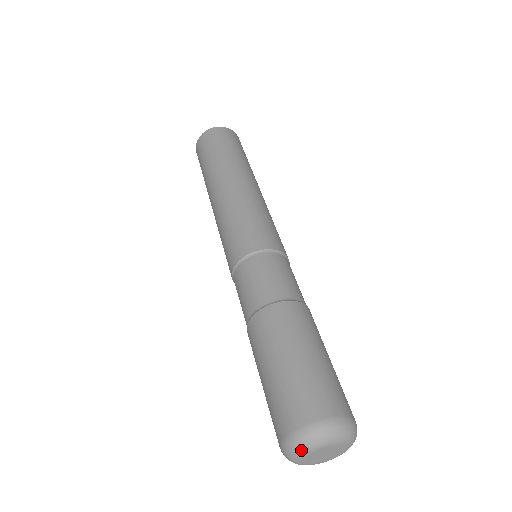
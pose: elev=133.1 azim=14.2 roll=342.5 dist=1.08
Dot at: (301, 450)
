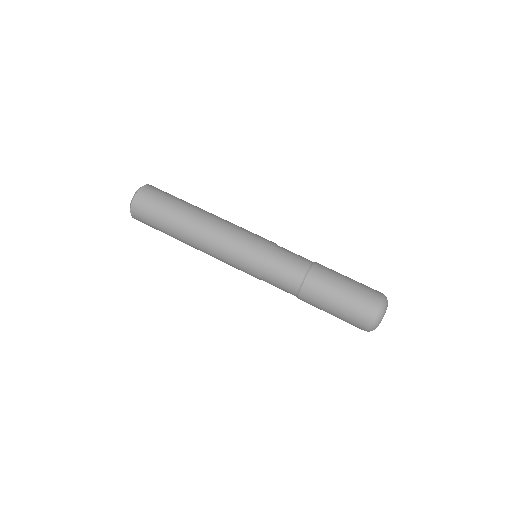
Dot at: (378, 324)
